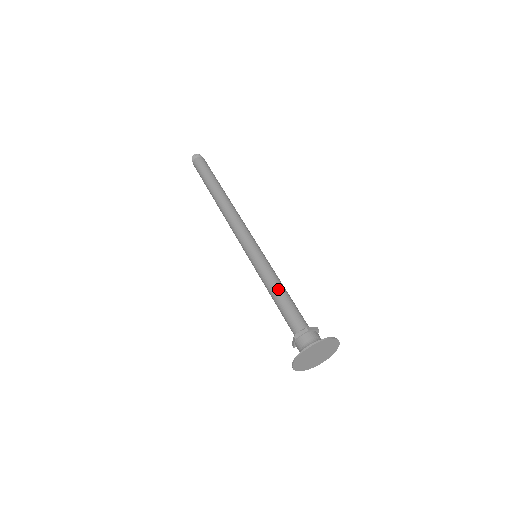
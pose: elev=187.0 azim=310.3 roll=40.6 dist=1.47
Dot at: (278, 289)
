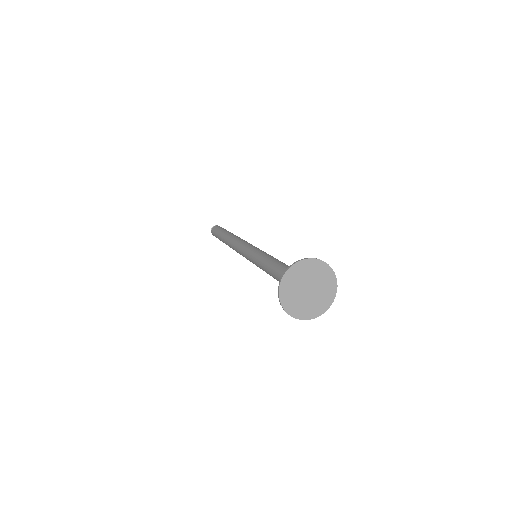
Dot at: (276, 259)
